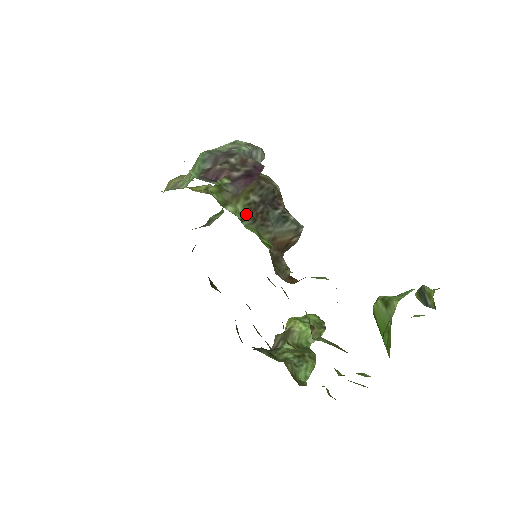
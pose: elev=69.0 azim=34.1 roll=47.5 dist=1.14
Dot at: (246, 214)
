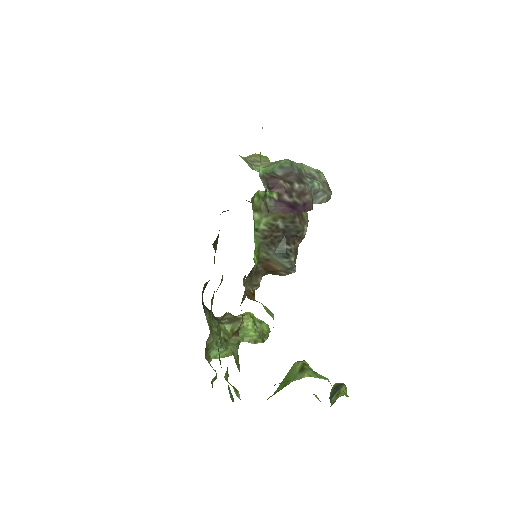
Dot at: (264, 229)
